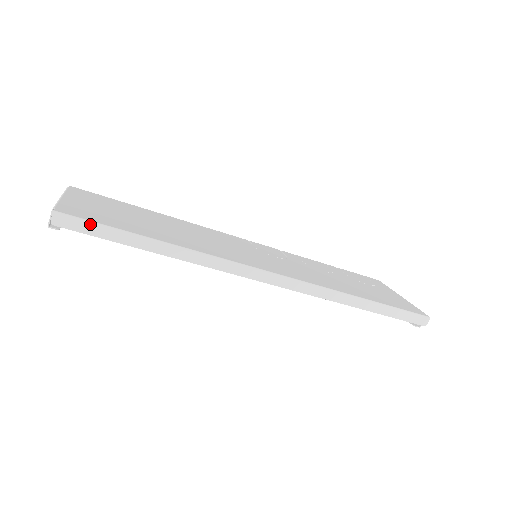
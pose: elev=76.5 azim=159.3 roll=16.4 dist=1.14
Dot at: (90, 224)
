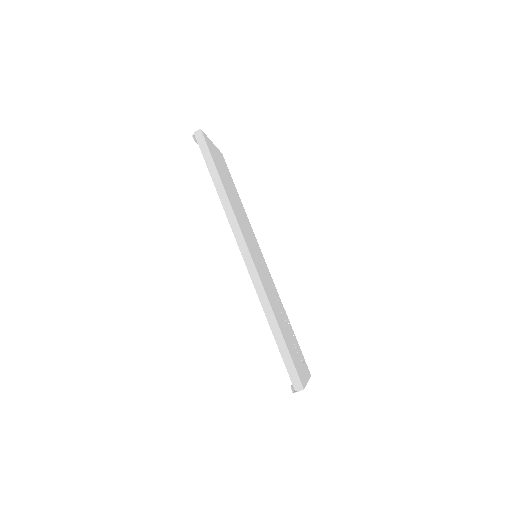
Dot at: (206, 147)
